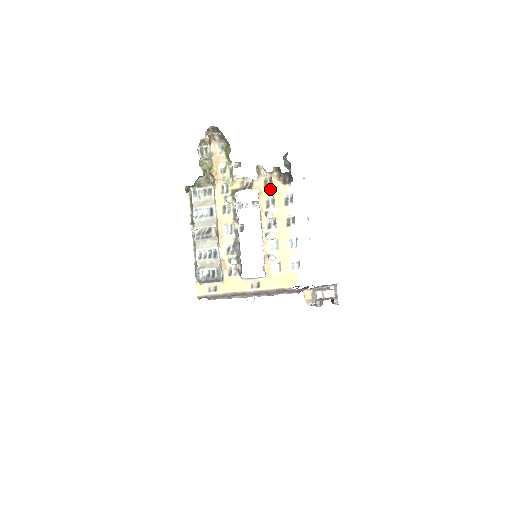
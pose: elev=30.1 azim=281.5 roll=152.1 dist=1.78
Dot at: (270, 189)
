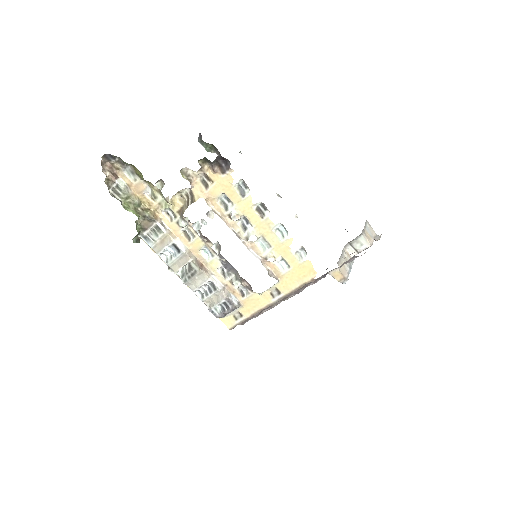
Dot at: (214, 188)
